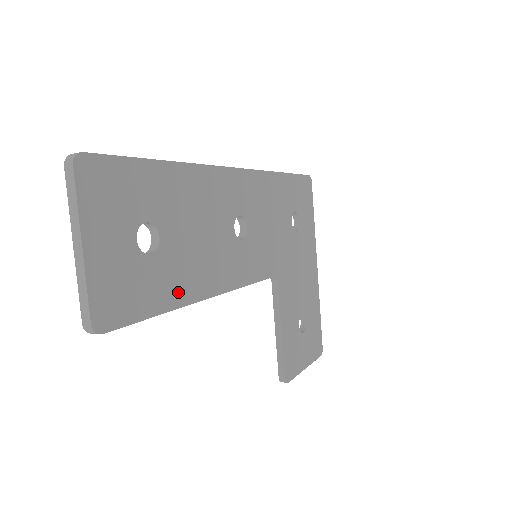
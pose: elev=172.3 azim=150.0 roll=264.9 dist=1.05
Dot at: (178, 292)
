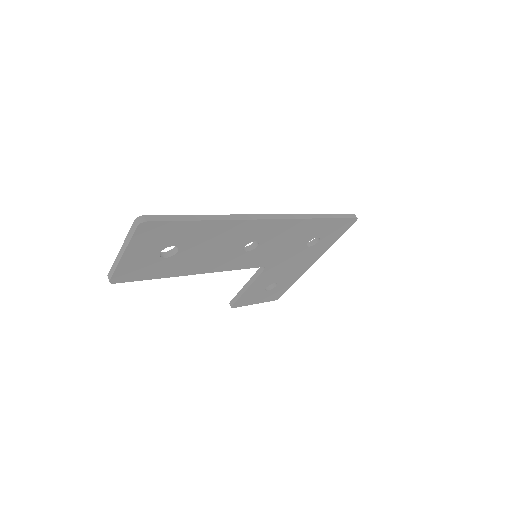
Dot at: (175, 271)
